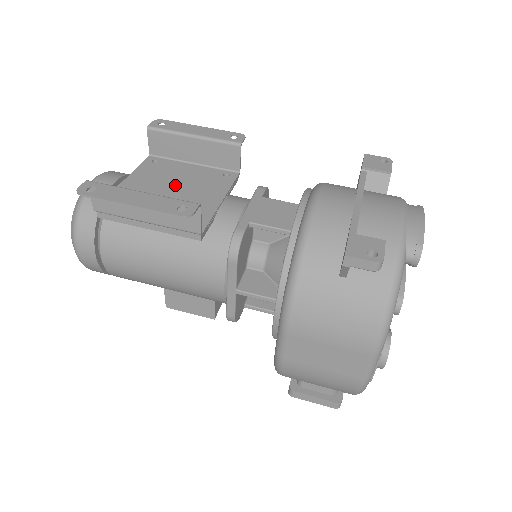
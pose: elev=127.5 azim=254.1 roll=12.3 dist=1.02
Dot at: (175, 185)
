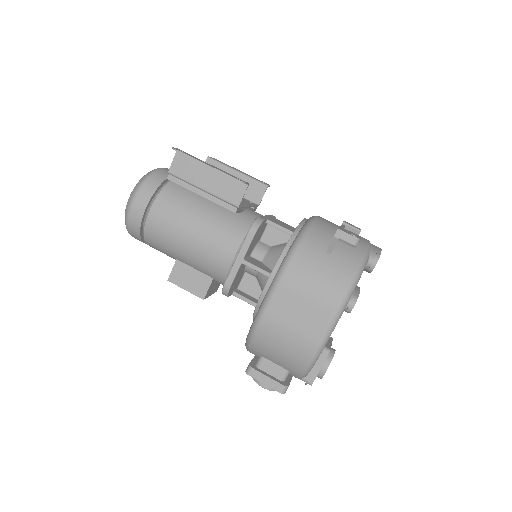
Dot at: occluded
